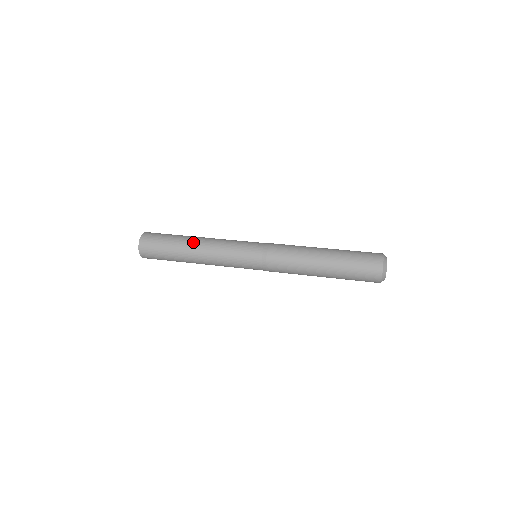
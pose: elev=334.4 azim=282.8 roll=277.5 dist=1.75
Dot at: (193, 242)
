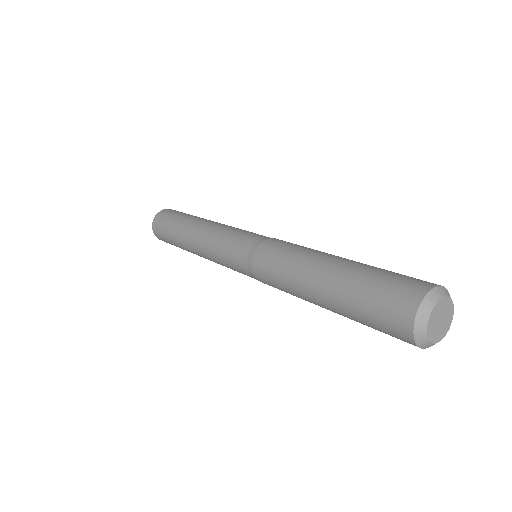
Dot at: (189, 229)
